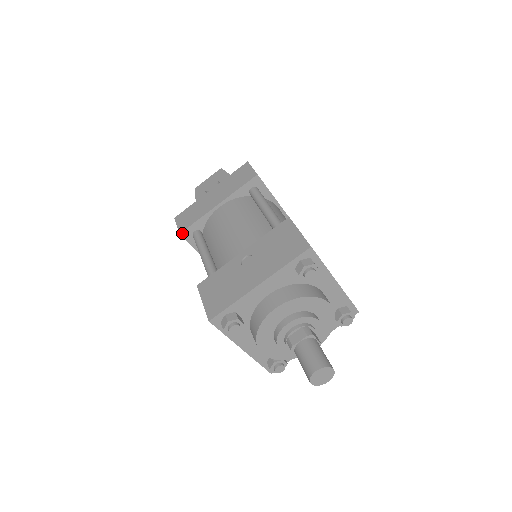
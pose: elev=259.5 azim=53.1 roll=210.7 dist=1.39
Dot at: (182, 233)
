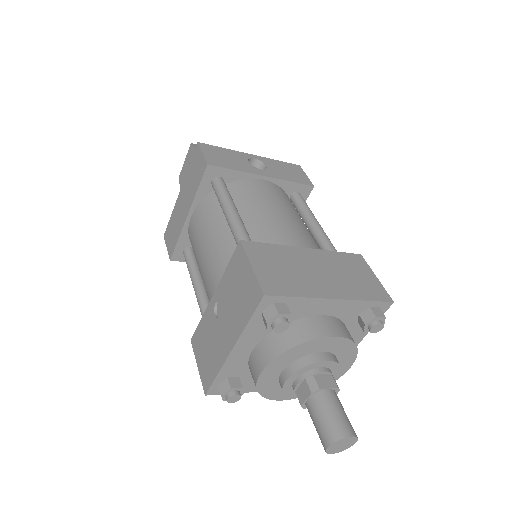
Dot at: (172, 258)
